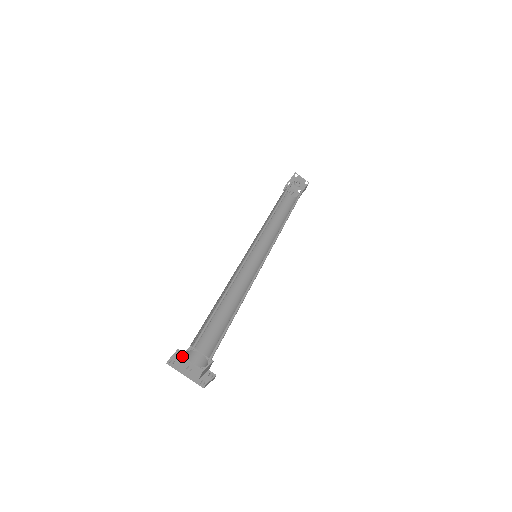
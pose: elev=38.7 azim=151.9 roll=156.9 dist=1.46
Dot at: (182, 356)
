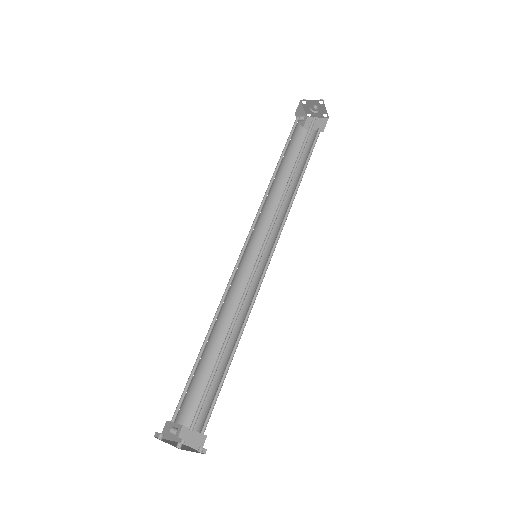
Dot at: occluded
